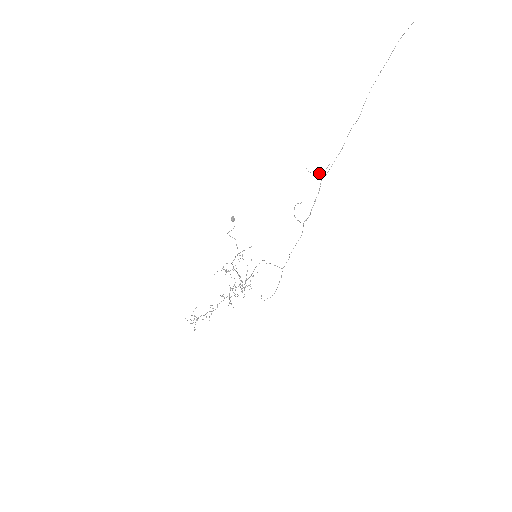
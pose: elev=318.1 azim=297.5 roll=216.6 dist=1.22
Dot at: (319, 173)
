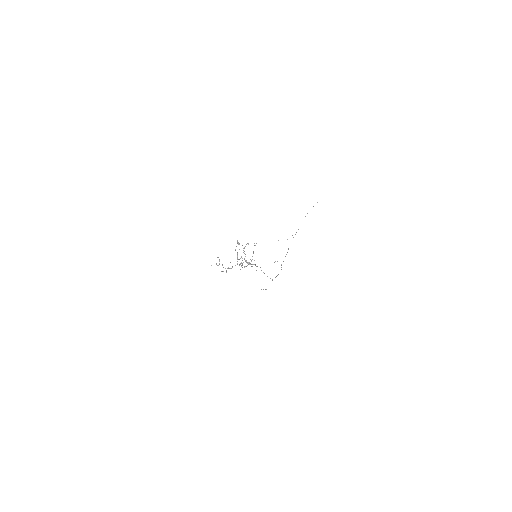
Dot at: (287, 239)
